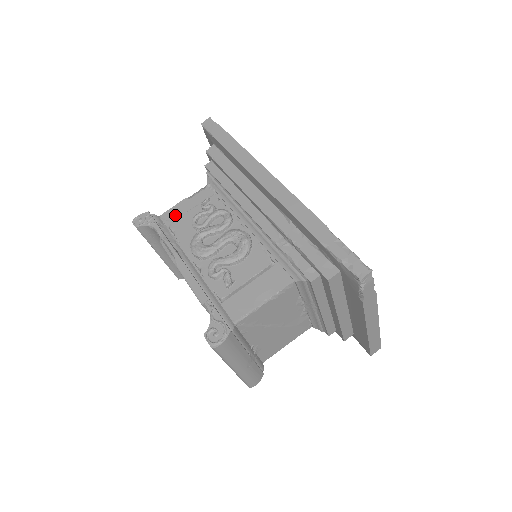
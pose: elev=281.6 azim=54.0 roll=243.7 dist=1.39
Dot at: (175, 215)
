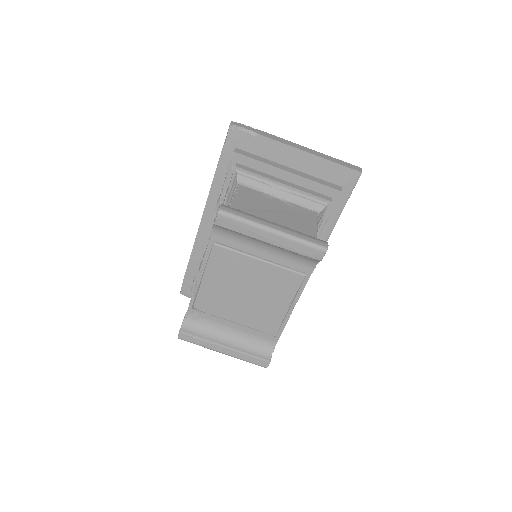
Dot at: occluded
